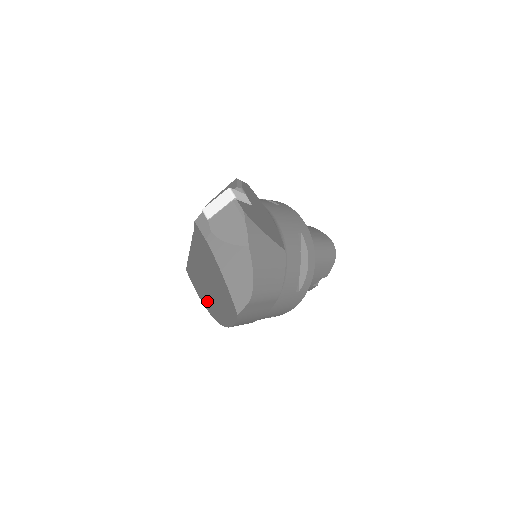
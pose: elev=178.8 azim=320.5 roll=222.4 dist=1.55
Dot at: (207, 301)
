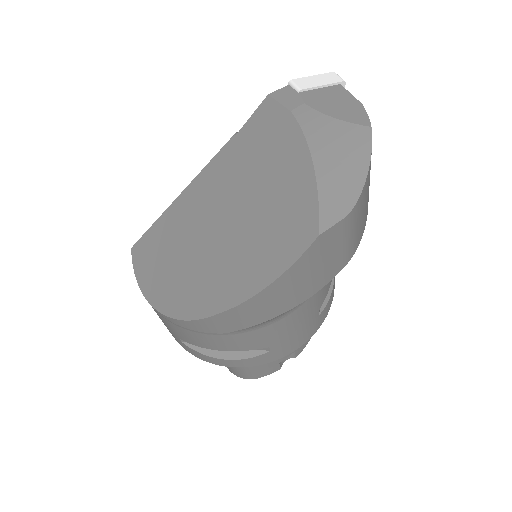
Dot at: (178, 282)
